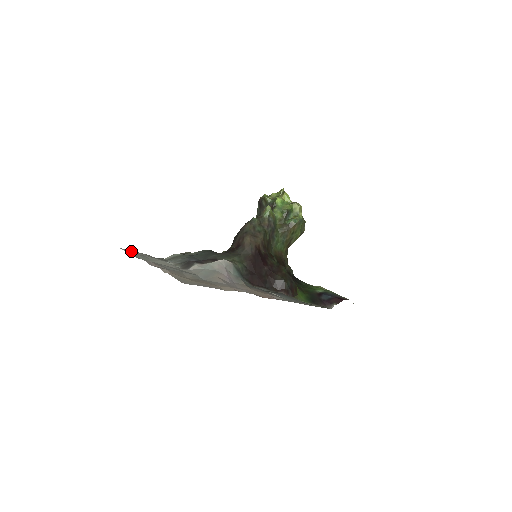
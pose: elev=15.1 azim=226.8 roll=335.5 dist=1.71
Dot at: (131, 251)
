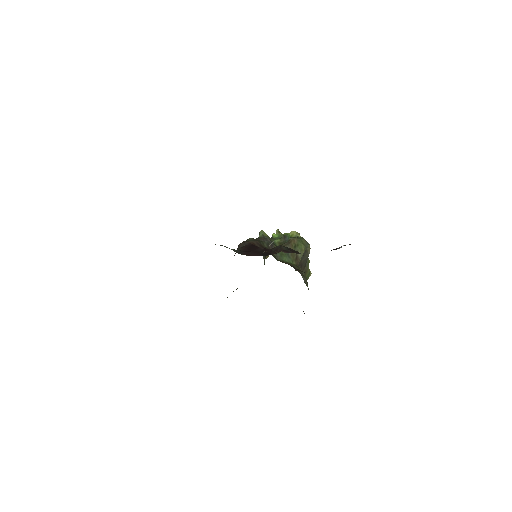
Dot at: occluded
